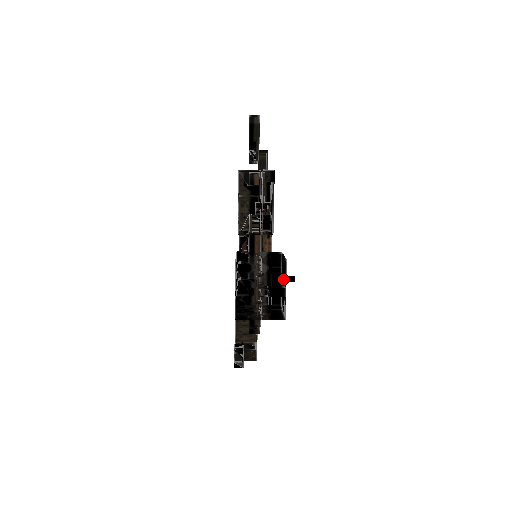
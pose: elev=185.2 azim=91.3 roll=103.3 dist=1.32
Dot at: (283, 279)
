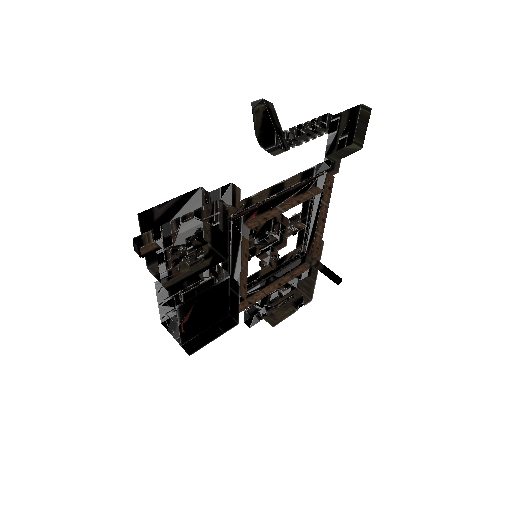
Dot at: occluded
